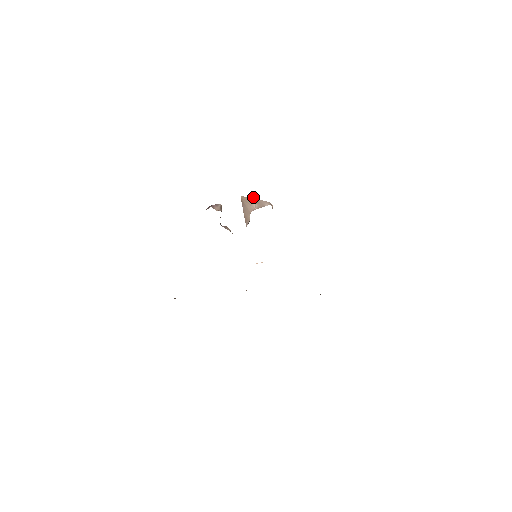
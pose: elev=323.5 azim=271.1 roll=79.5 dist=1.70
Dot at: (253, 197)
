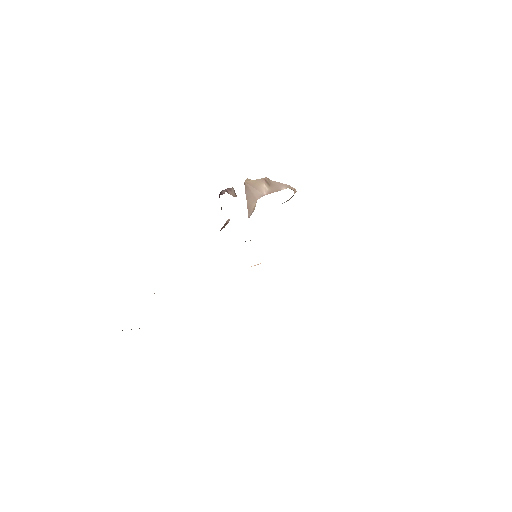
Dot at: (264, 179)
